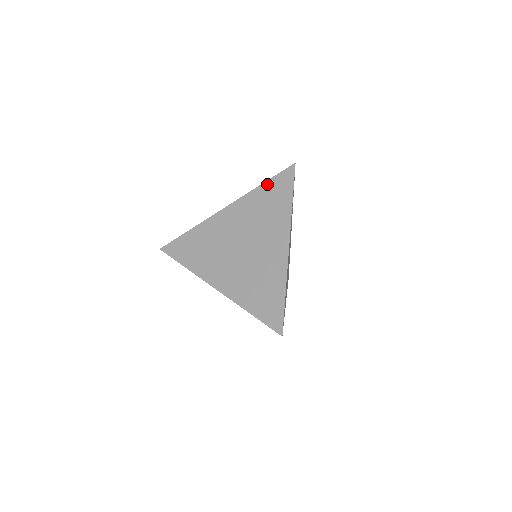
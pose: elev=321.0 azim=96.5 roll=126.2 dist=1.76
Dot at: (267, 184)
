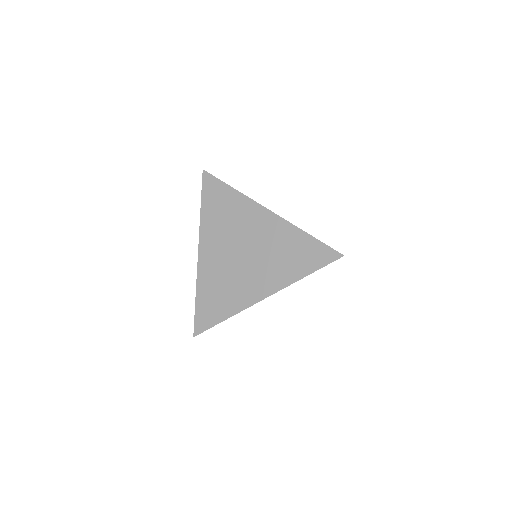
Dot at: (310, 239)
